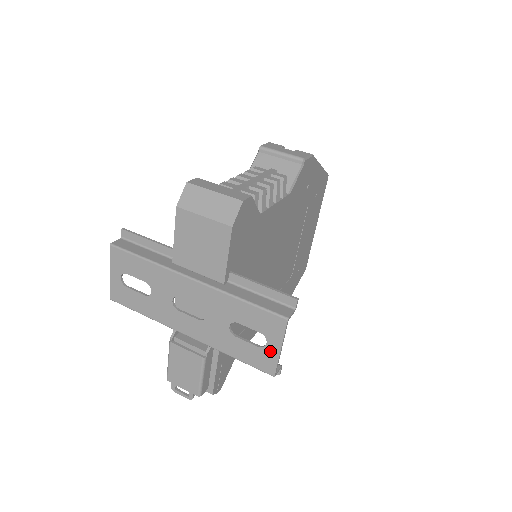
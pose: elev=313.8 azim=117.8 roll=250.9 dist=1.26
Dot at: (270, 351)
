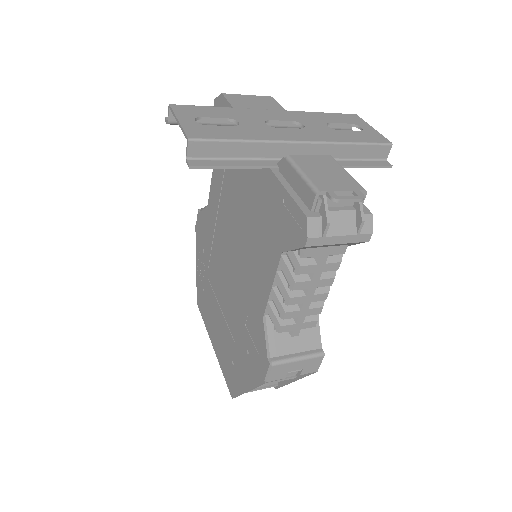
Dot at: (369, 130)
